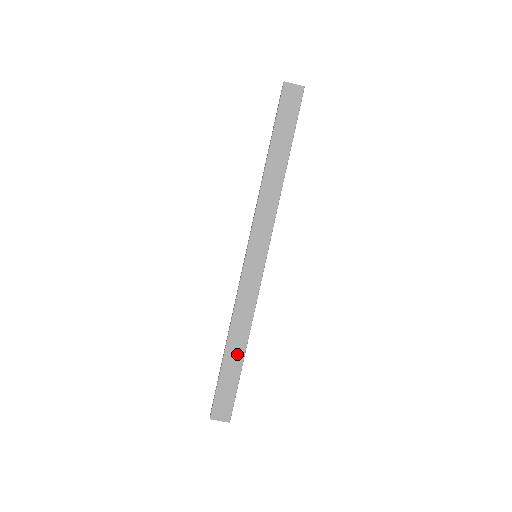
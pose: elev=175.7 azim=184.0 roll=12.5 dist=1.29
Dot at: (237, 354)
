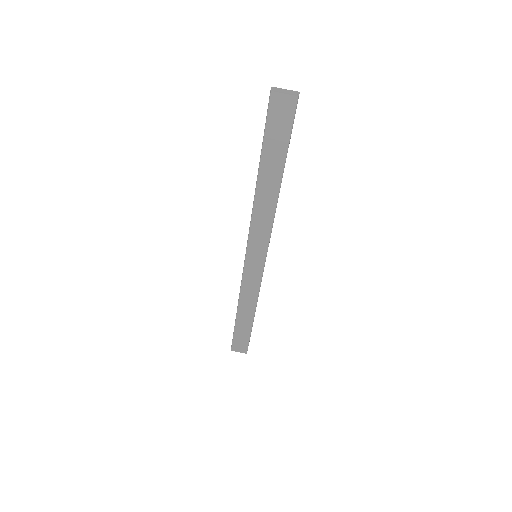
Dot at: (247, 319)
